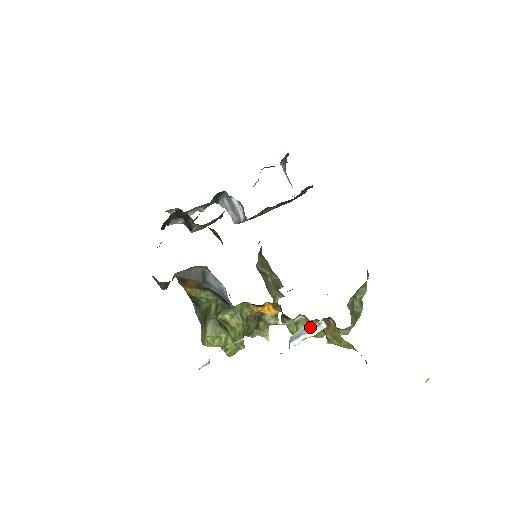
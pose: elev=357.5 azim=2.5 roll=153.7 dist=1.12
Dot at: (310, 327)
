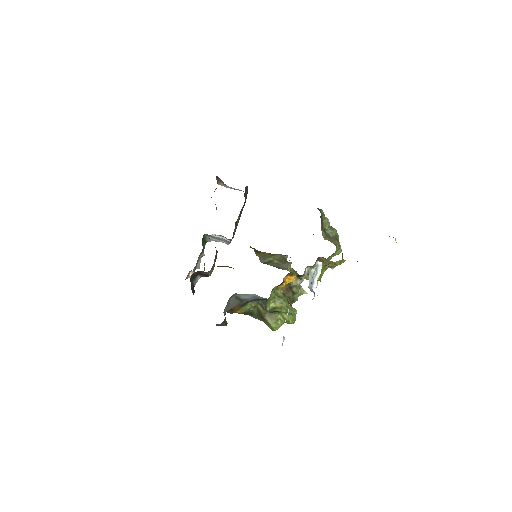
Dot at: (313, 272)
